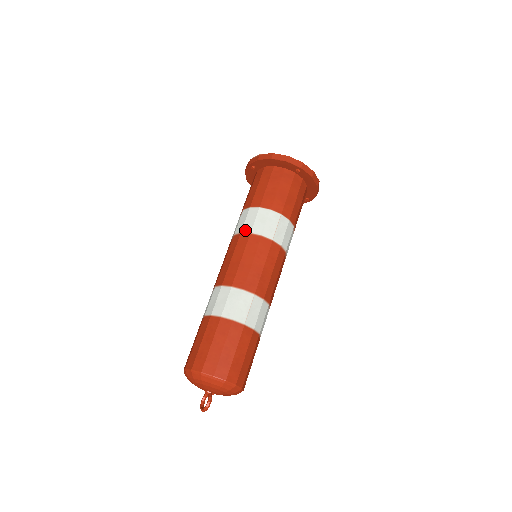
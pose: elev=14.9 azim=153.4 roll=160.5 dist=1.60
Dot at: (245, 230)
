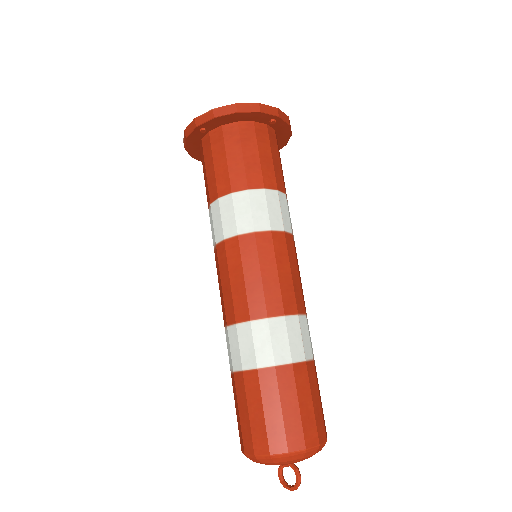
Dot at: (243, 229)
